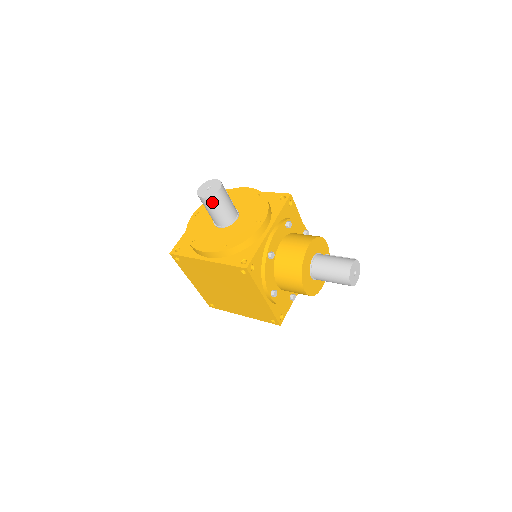
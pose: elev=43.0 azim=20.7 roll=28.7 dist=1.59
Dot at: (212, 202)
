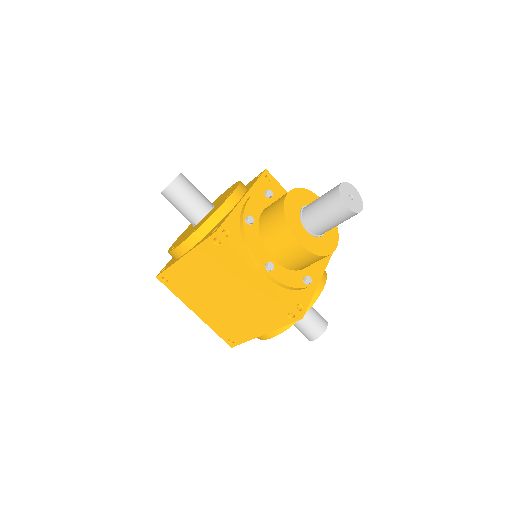
Dot at: (174, 192)
